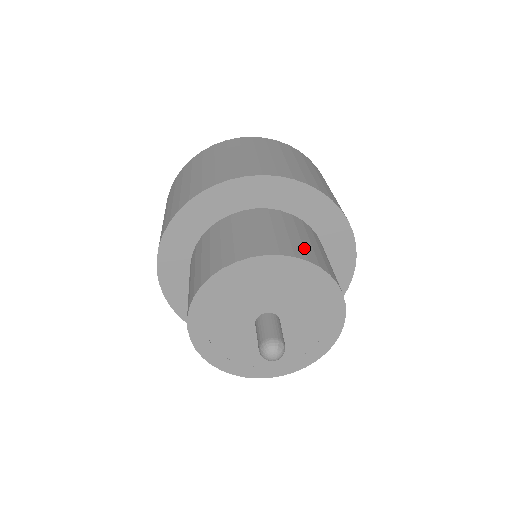
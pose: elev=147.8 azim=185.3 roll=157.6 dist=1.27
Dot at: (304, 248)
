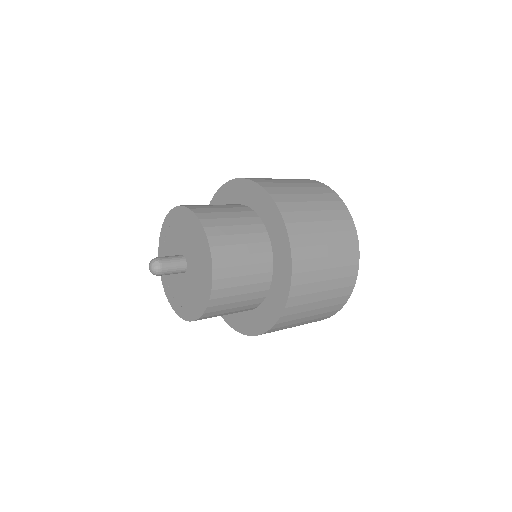
Dot at: (215, 219)
